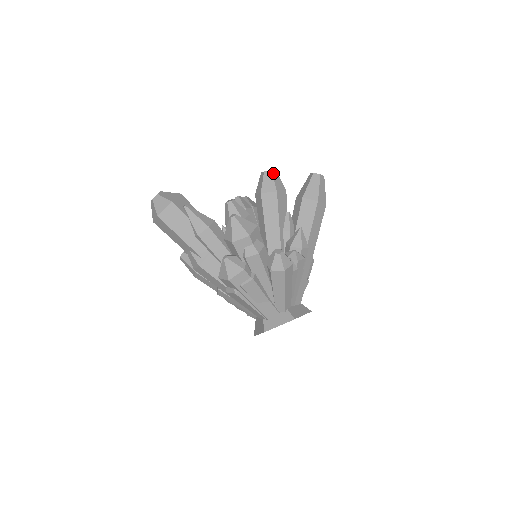
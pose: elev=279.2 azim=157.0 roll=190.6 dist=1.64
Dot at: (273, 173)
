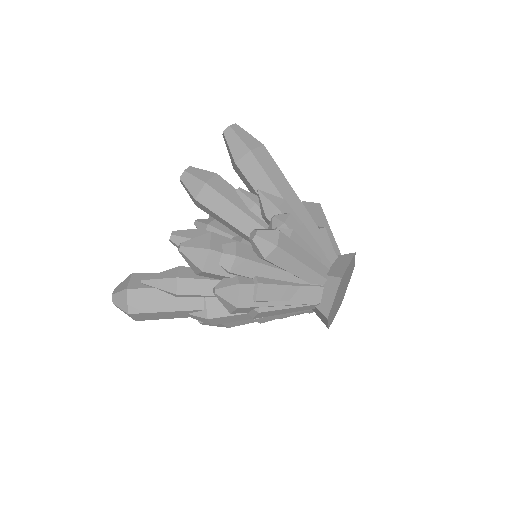
Dot at: (188, 171)
